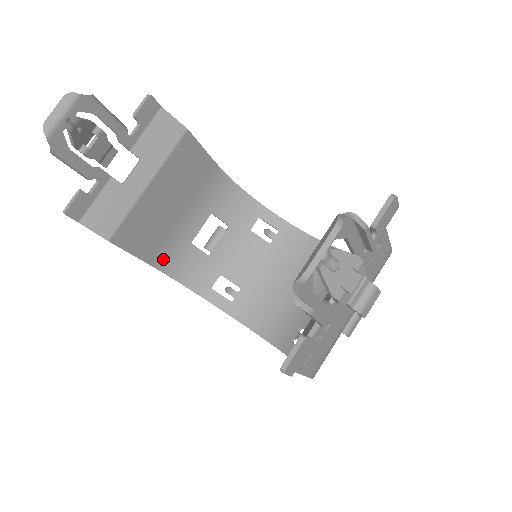
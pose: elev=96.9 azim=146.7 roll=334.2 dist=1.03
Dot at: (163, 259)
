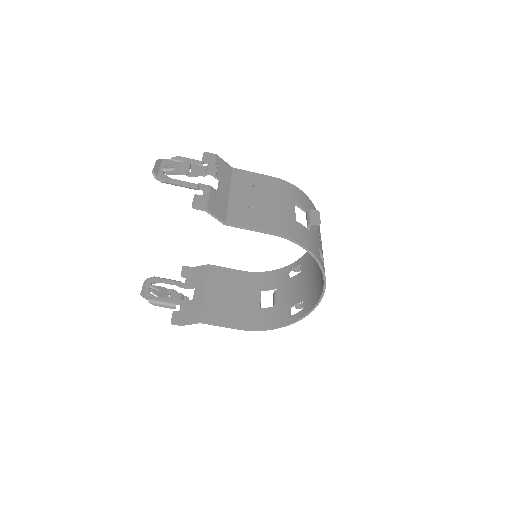
Dot at: (248, 323)
